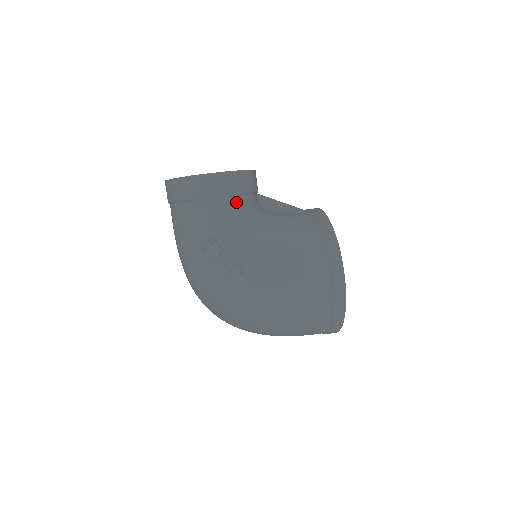
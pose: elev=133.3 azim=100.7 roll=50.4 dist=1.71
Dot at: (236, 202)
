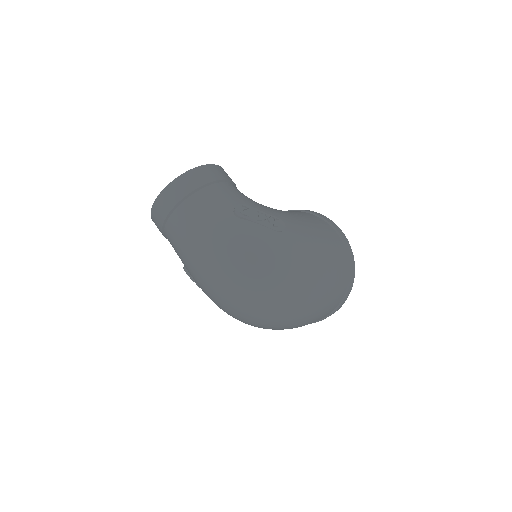
Dot at: occluded
